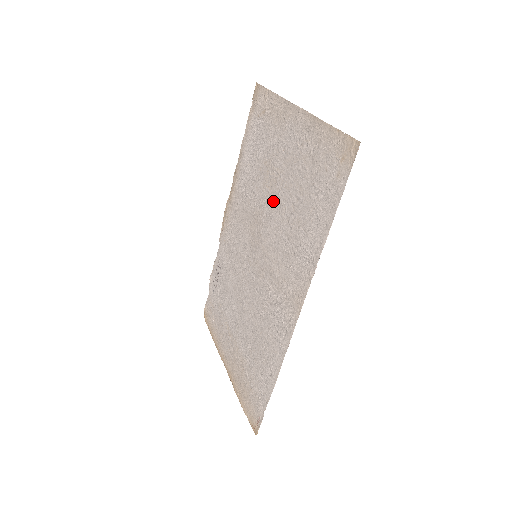
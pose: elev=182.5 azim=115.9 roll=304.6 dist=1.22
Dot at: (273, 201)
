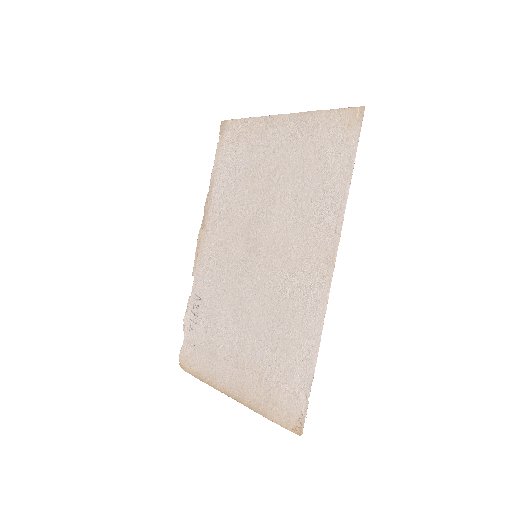
Dot at: (270, 197)
